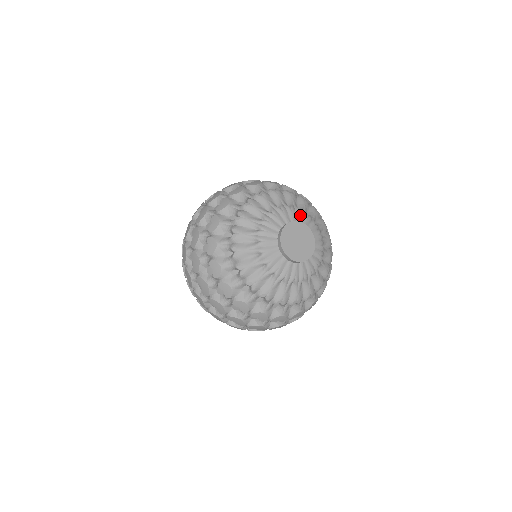
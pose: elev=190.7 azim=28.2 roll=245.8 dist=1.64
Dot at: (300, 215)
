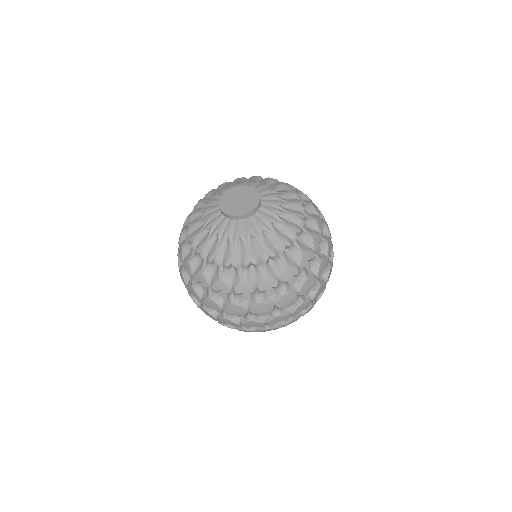
Dot at: (267, 190)
